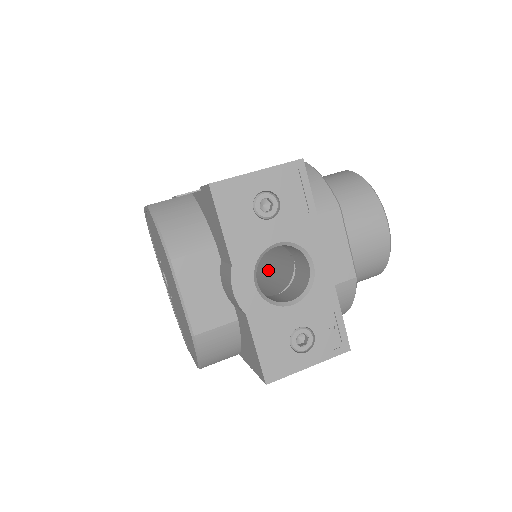
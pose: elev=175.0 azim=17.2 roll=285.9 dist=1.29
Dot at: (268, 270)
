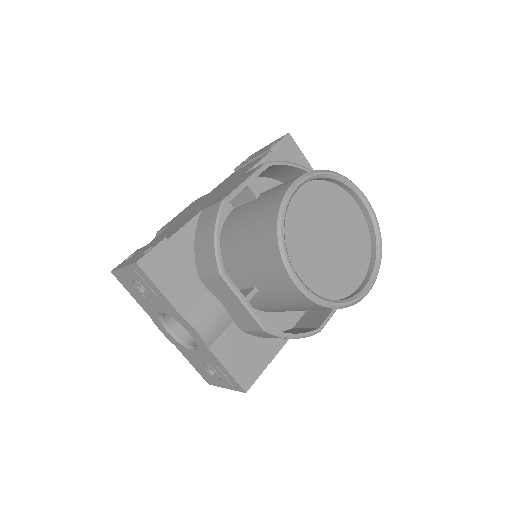
Dot at: occluded
